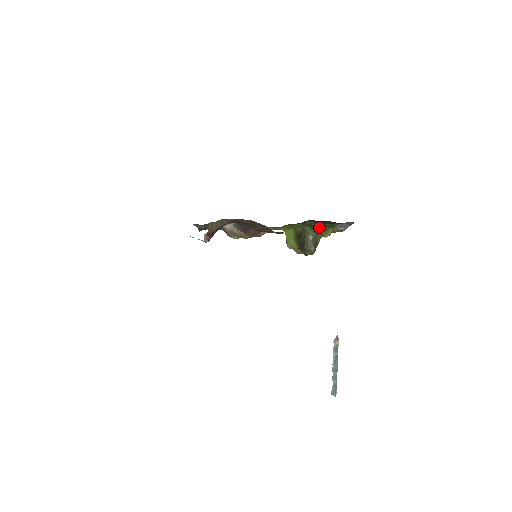
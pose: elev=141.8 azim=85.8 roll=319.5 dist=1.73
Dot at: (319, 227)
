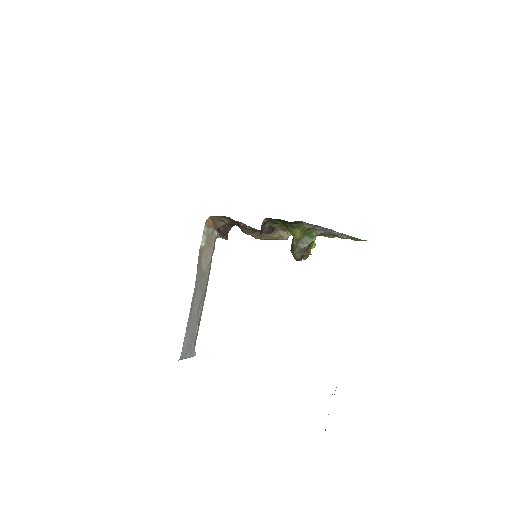
Dot at: (286, 227)
